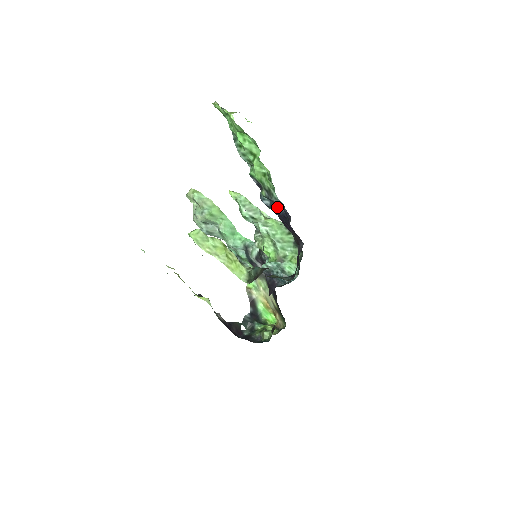
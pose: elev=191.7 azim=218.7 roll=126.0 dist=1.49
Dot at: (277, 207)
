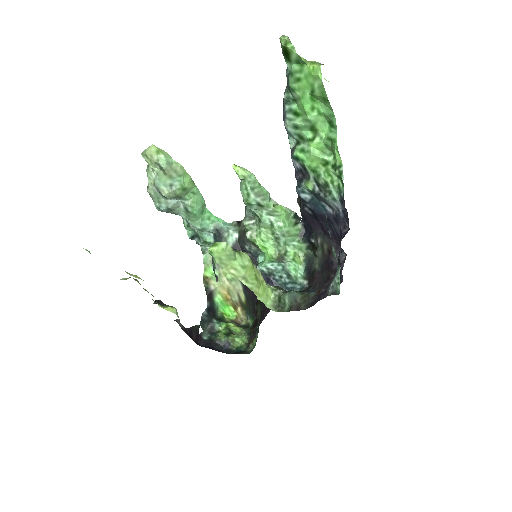
Dot at: (322, 205)
